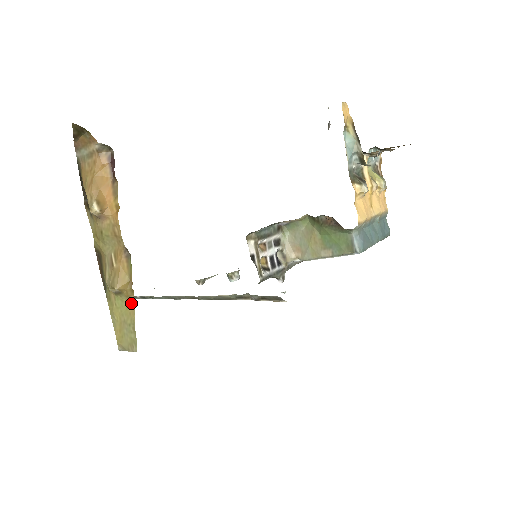
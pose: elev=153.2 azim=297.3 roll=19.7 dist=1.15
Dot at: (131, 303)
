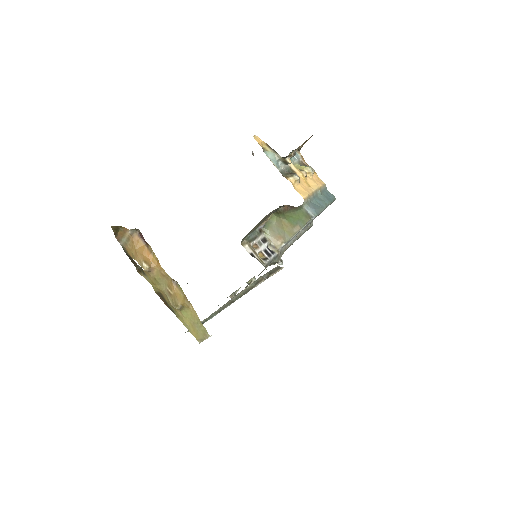
Dot at: (192, 310)
